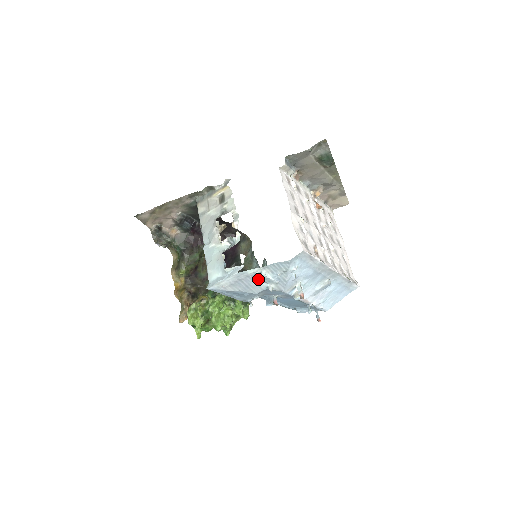
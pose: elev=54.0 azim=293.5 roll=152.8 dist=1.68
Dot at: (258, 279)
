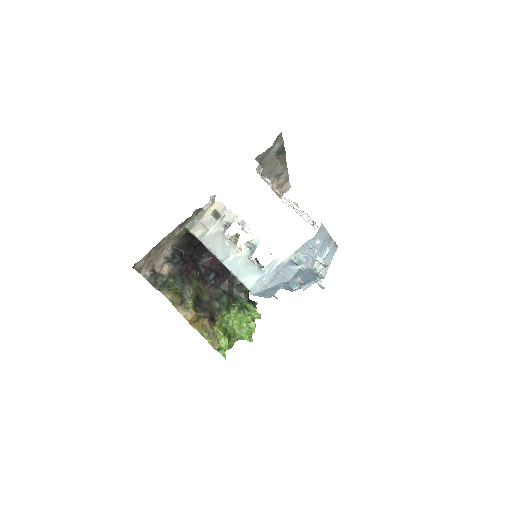
Dot at: (291, 265)
